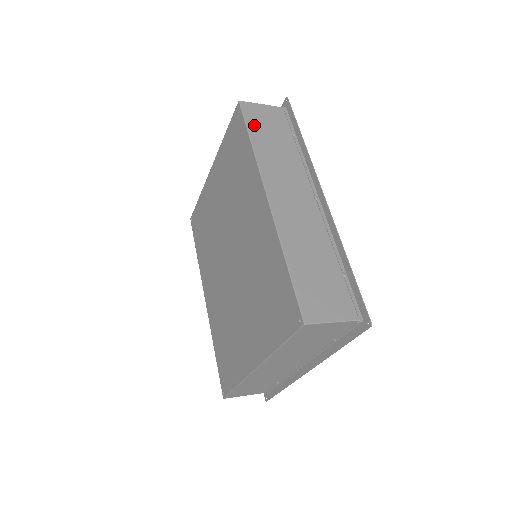
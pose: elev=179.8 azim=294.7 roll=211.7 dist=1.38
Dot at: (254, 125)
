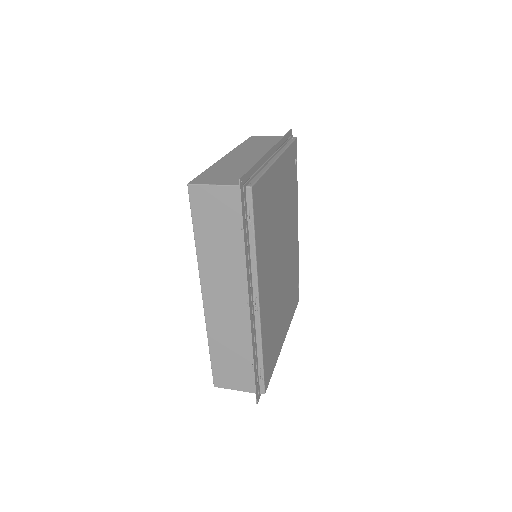
Dot at: (200, 219)
